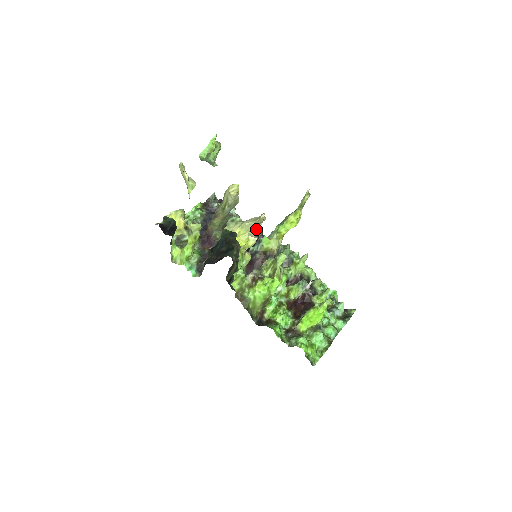
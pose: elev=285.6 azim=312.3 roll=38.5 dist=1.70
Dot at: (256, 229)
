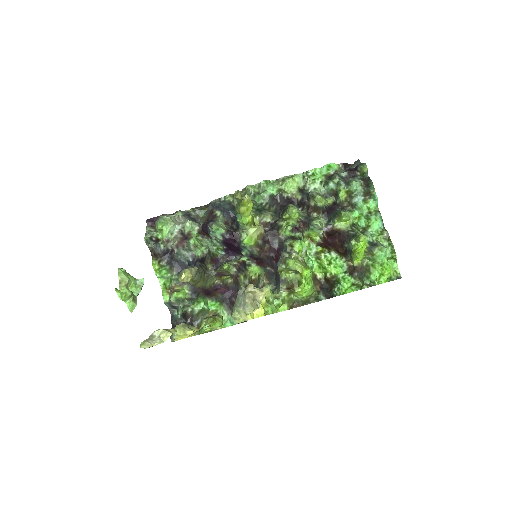
Dot at: occluded
